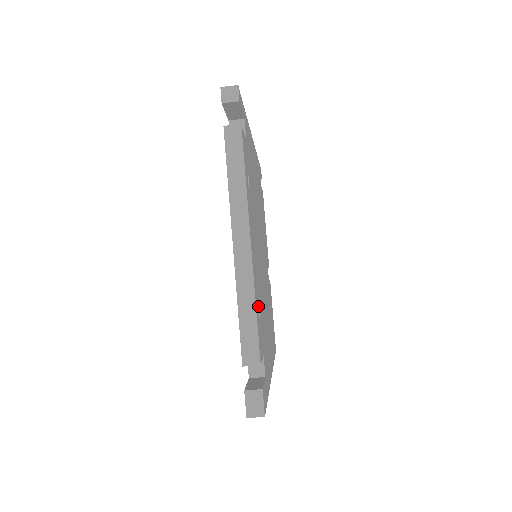
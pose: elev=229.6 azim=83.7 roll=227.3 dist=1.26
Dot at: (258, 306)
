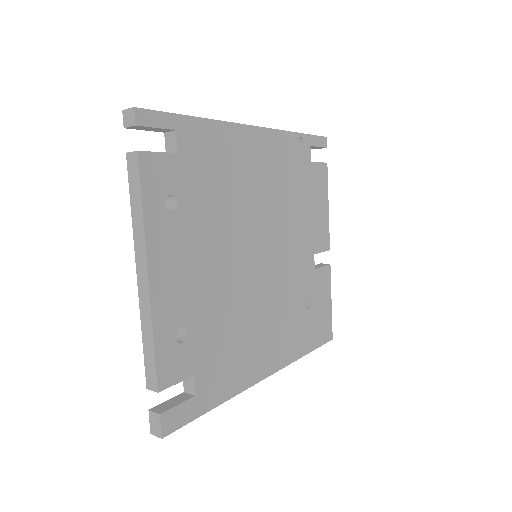
Dot at: (185, 329)
